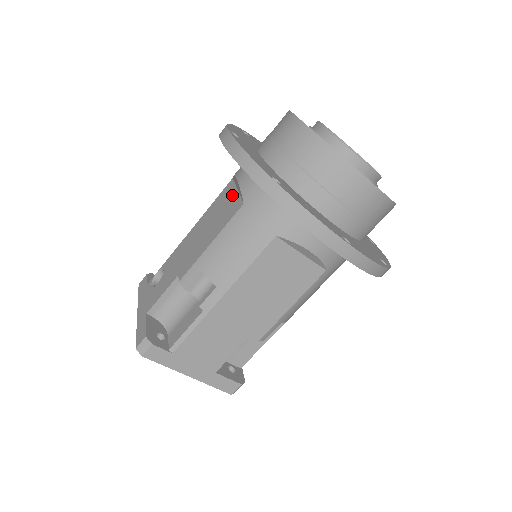
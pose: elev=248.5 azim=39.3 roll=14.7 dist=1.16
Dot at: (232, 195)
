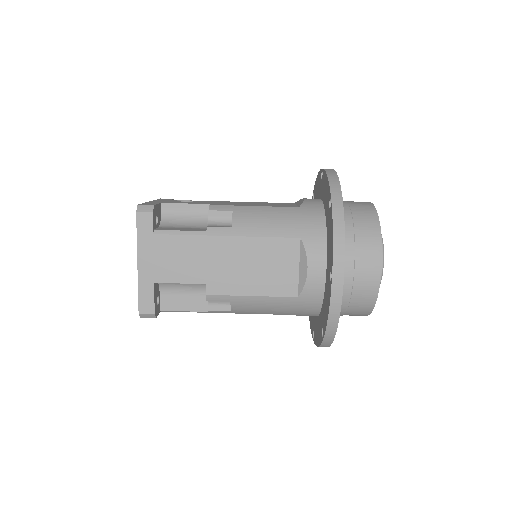
Dot at: (290, 204)
